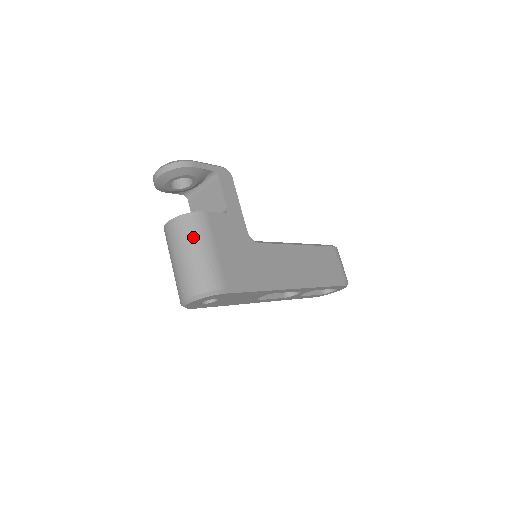
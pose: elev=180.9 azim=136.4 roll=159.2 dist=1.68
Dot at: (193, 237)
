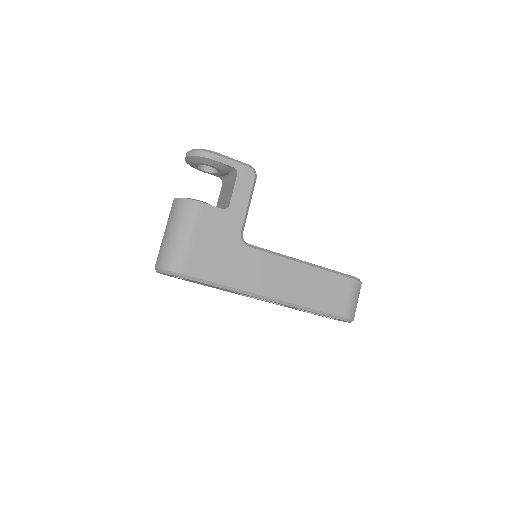
Dot at: (179, 220)
